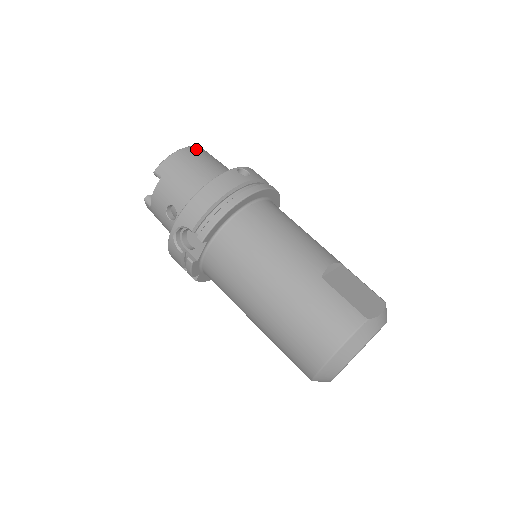
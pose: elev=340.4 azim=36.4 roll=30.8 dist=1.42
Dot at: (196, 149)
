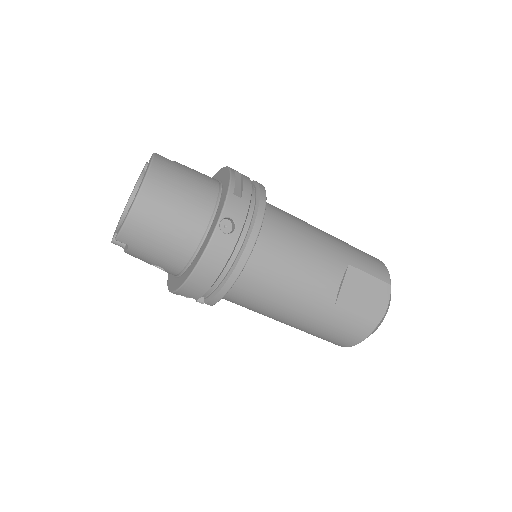
Dot at: (148, 191)
